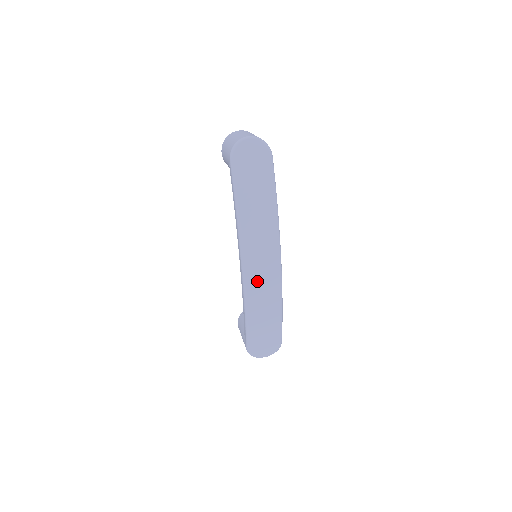
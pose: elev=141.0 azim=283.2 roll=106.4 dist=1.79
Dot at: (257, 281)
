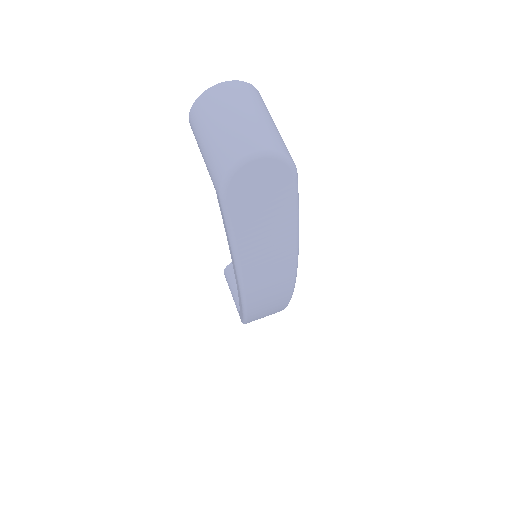
Dot at: (262, 300)
